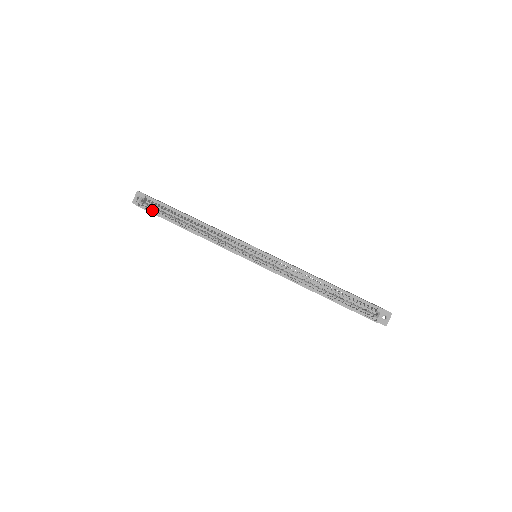
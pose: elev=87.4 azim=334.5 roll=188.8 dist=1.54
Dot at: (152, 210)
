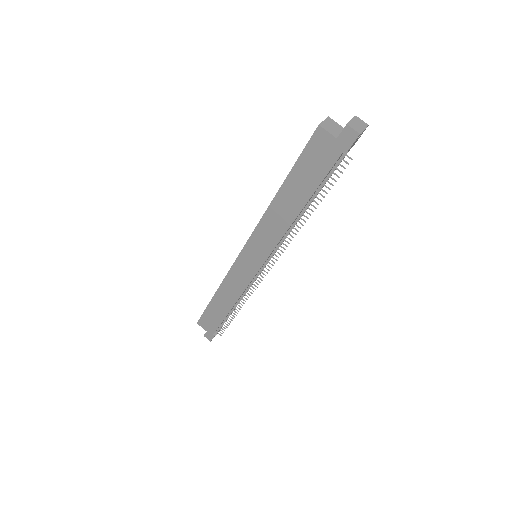
Dot at: (204, 315)
